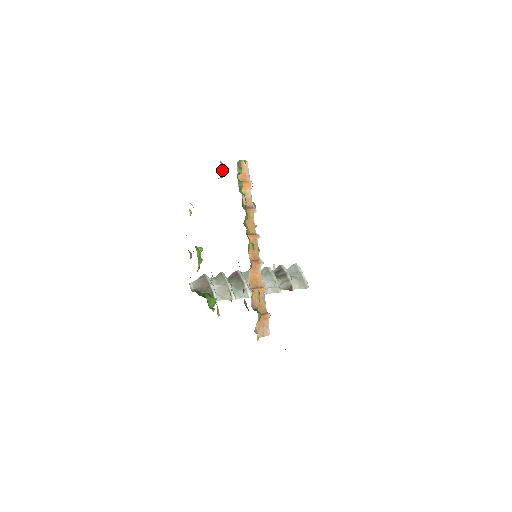
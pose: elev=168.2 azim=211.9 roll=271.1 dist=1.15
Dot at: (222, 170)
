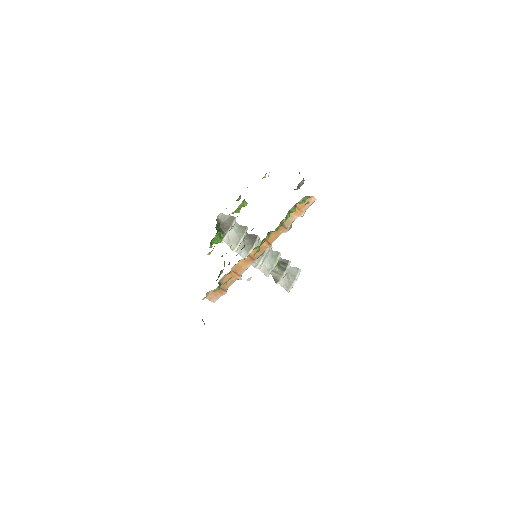
Dot at: (298, 185)
